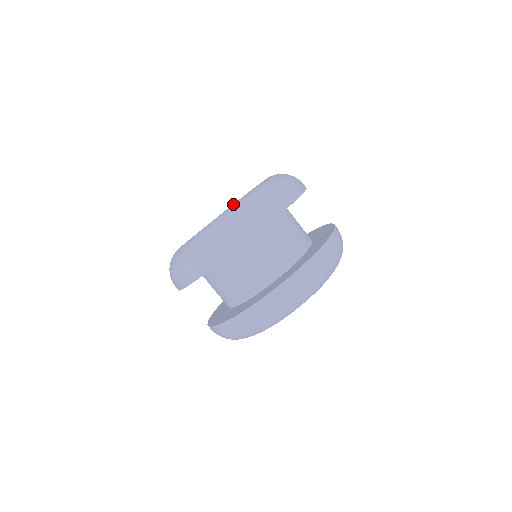
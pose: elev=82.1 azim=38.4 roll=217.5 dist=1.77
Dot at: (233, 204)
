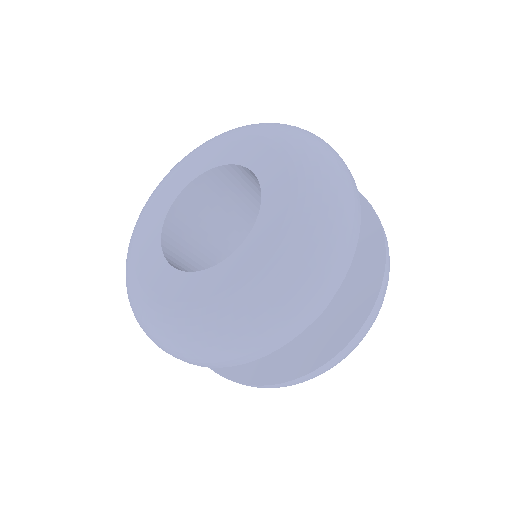
Dot at: (260, 270)
